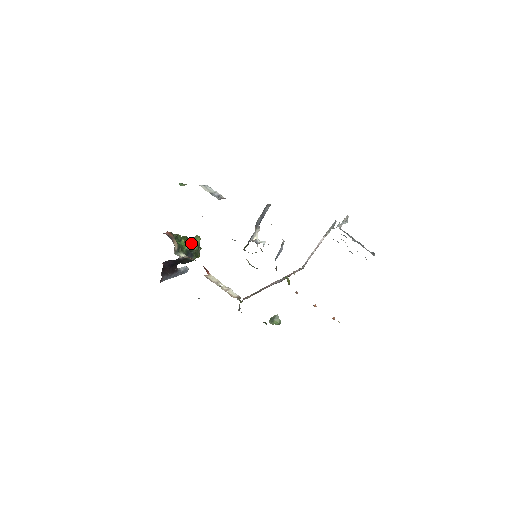
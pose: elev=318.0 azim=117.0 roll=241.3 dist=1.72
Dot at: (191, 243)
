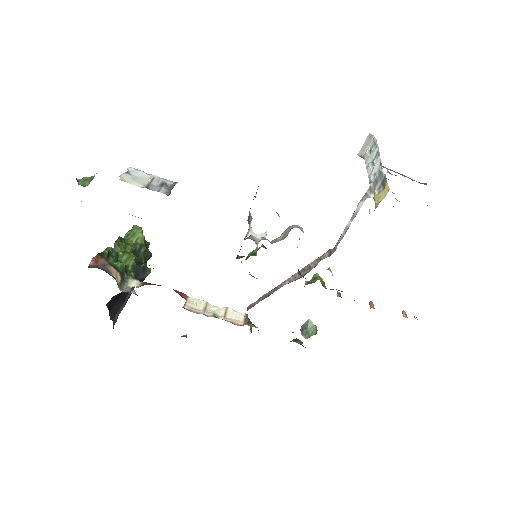
Dot at: (132, 246)
